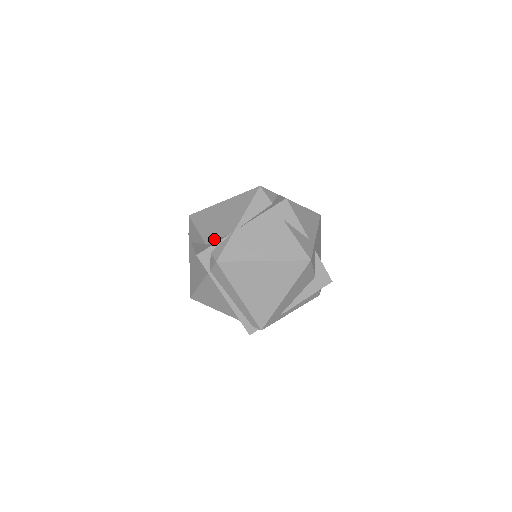
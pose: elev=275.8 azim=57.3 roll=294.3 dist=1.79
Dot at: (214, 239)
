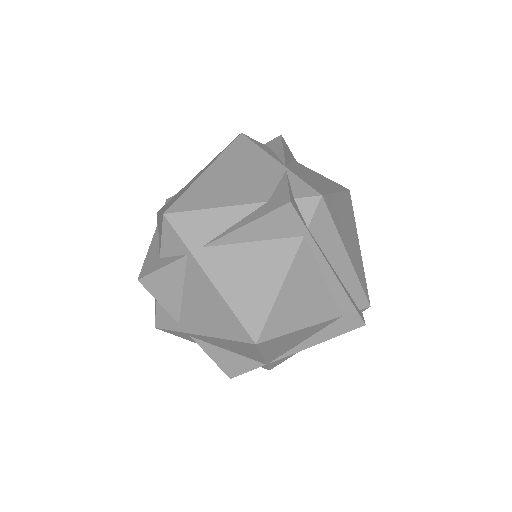
Dot at: (271, 190)
